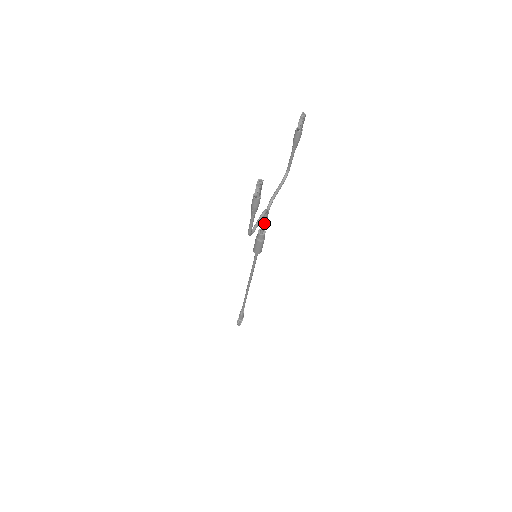
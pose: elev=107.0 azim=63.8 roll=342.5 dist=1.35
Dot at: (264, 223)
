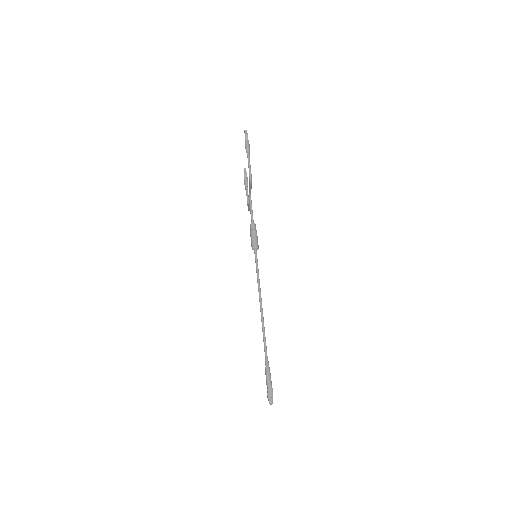
Dot at: (252, 212)
